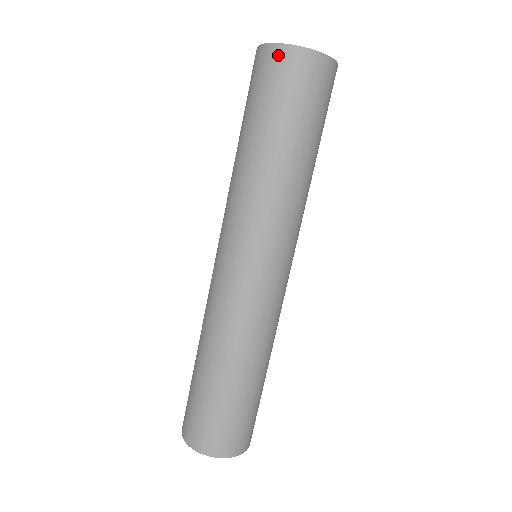
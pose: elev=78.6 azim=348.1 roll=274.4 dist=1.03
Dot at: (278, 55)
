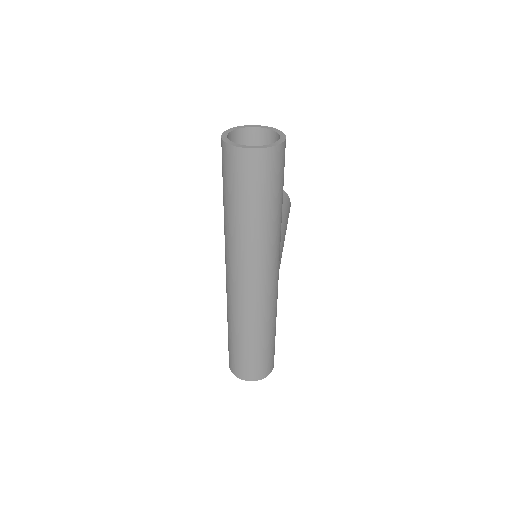
Dot at: (236, 155)
